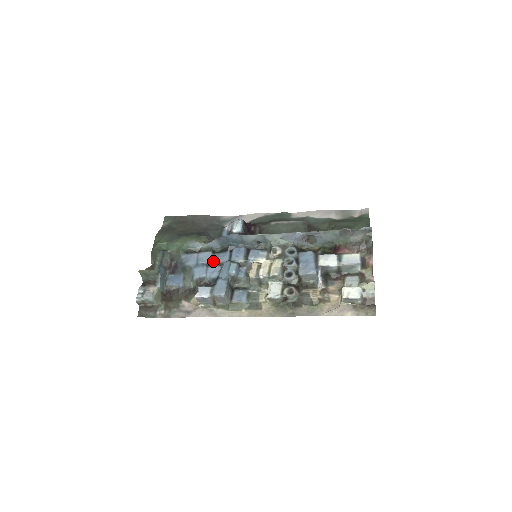
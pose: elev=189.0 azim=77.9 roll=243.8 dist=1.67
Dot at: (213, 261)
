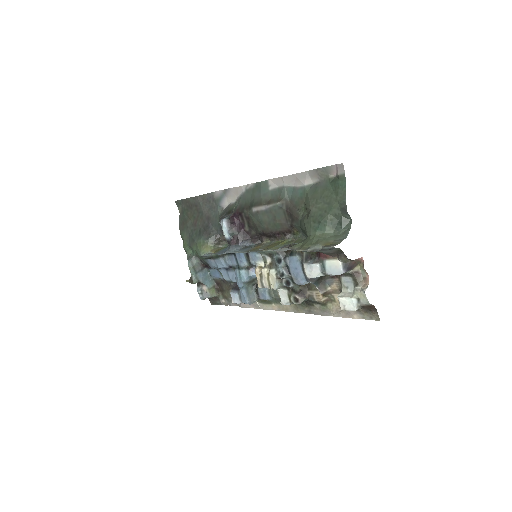
Dot at: (227, 265)
